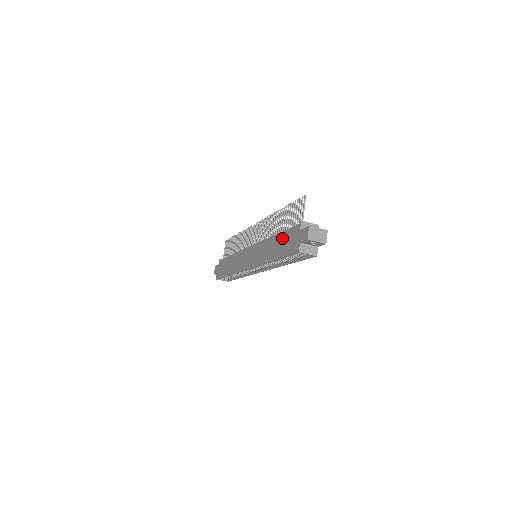
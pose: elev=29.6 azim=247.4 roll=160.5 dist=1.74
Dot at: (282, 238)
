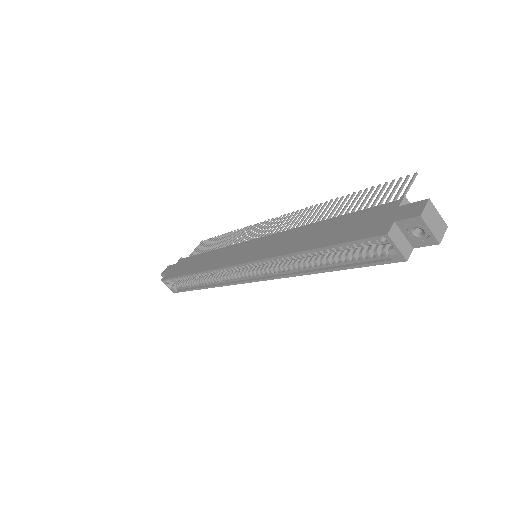
Dot at: (342, 221)
